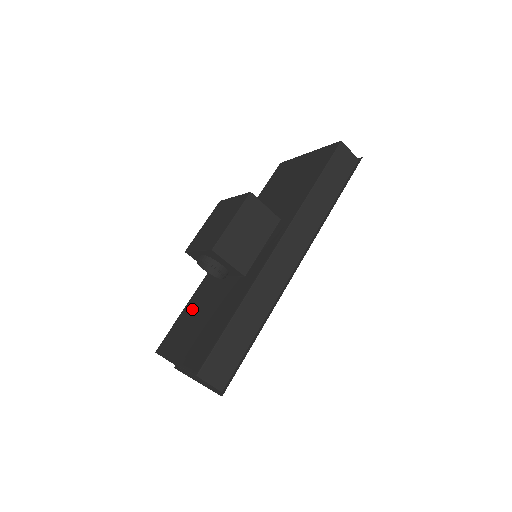
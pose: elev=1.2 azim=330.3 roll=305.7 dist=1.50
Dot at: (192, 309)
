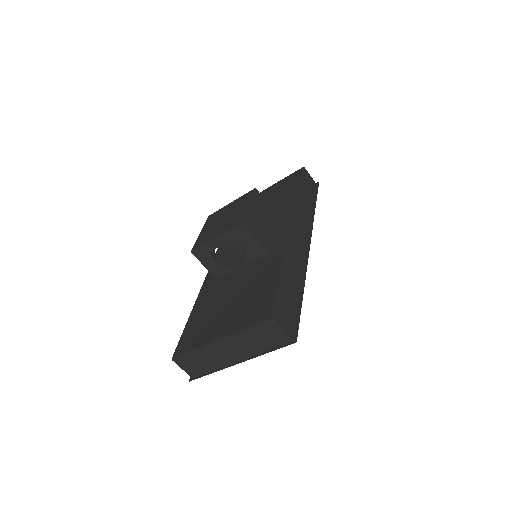
Dot at: (206, 308)
